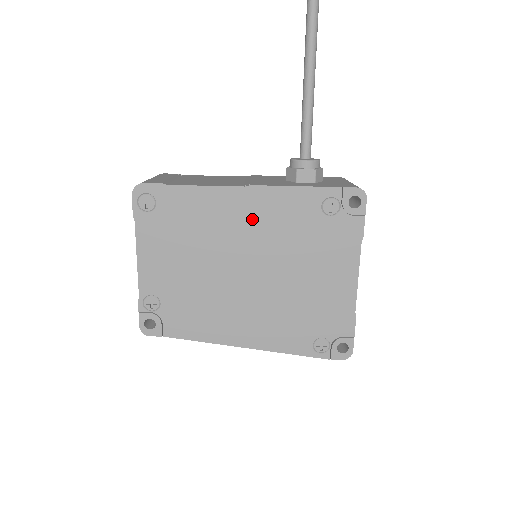
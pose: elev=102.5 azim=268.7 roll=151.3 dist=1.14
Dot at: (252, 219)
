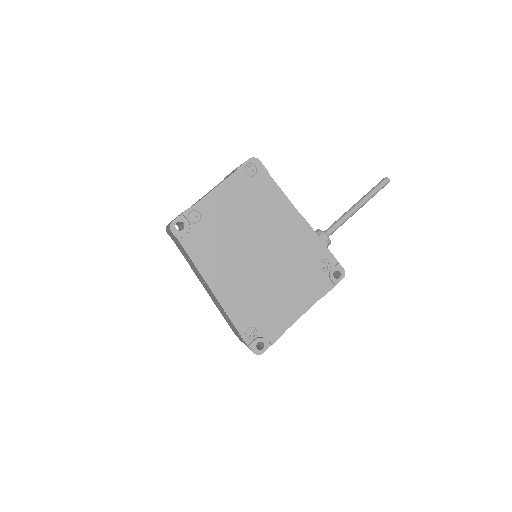
Dot at: (288, 232)
